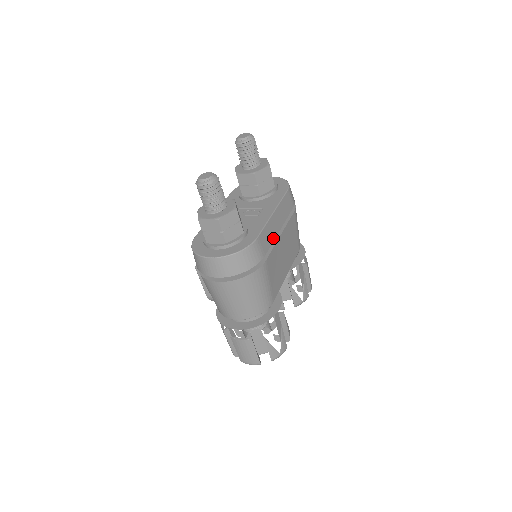
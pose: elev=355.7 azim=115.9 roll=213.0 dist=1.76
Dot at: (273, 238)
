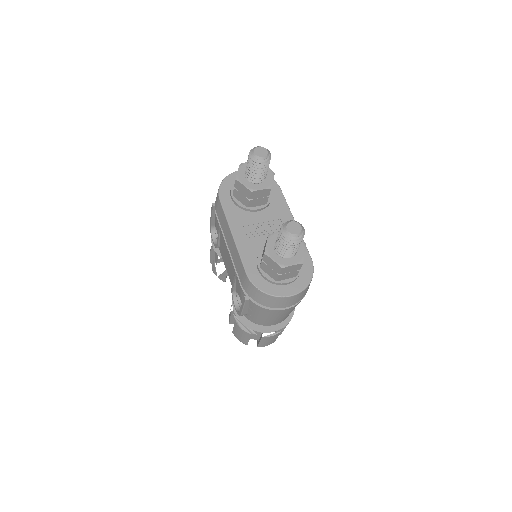
Dot at: occluded
